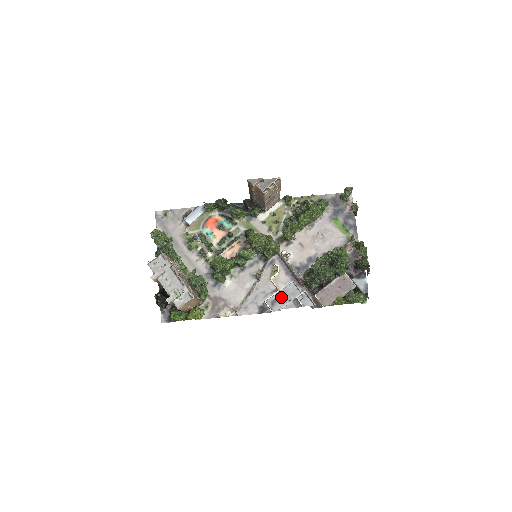
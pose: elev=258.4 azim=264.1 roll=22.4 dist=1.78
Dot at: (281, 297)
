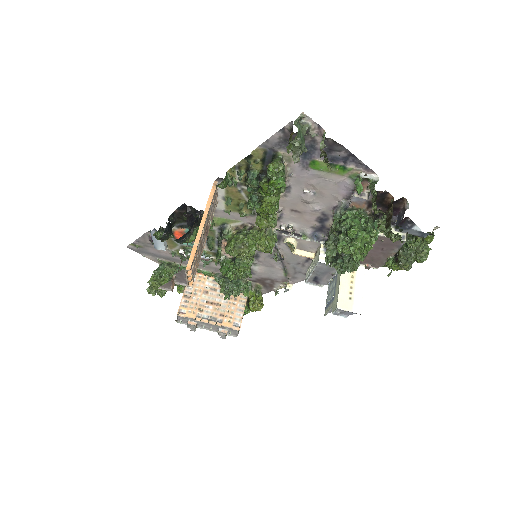
Dot at: (319, 275)
